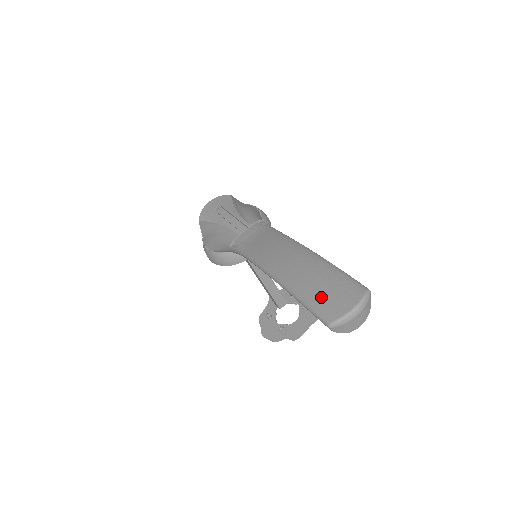
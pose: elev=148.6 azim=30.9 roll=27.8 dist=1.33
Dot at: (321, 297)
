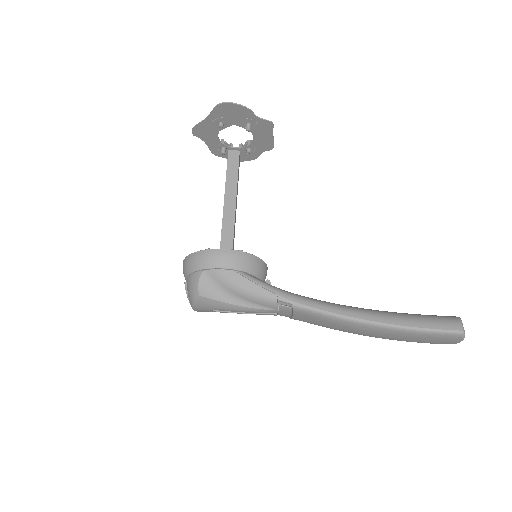
Dot at: occluded
